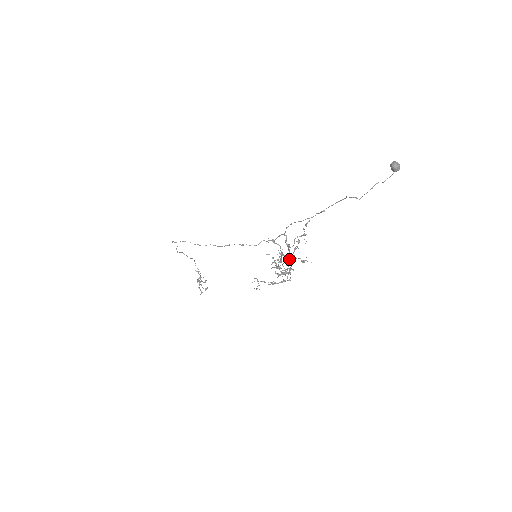
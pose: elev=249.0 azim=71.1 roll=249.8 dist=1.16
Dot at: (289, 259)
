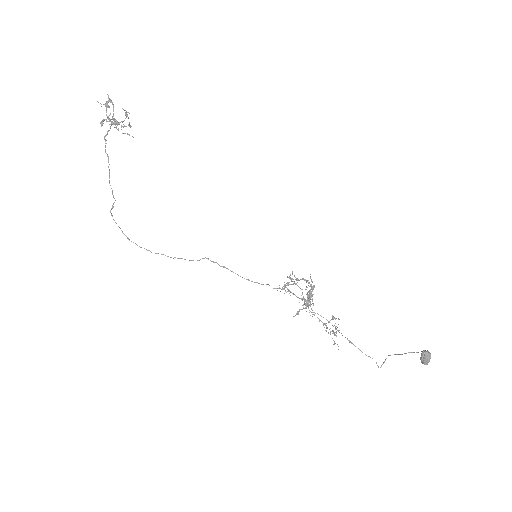
Dot at: occluded
